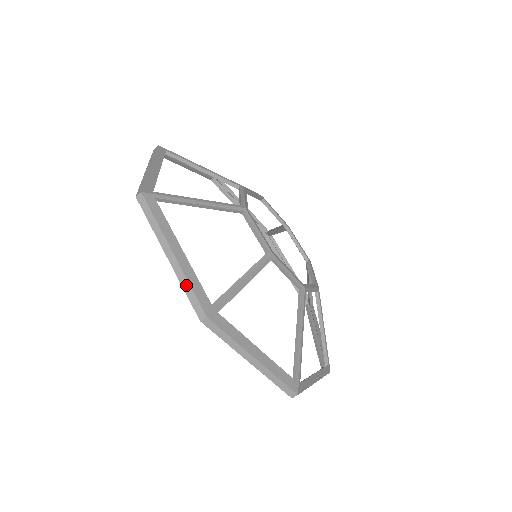
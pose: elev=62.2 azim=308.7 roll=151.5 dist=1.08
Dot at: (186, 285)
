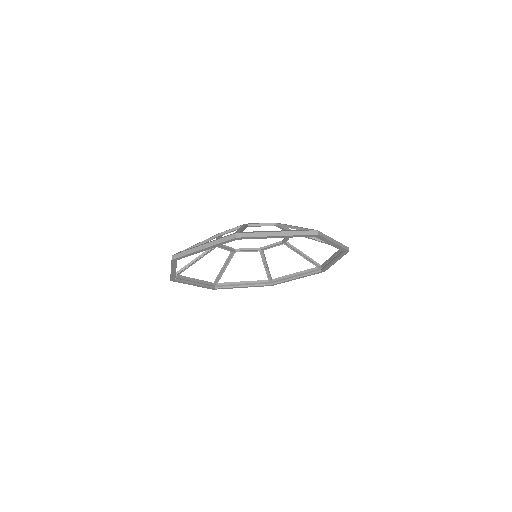
Dot at: (171, 264)
